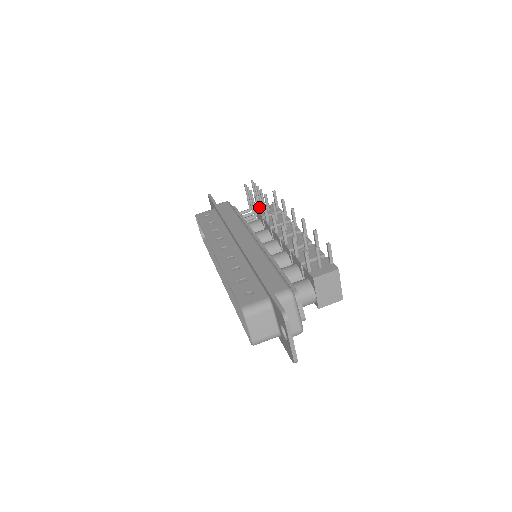
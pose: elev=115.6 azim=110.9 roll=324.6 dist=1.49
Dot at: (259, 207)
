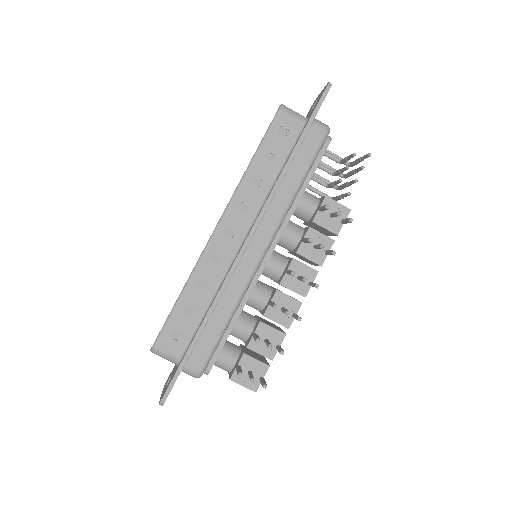
Dot at: (323, 210)
